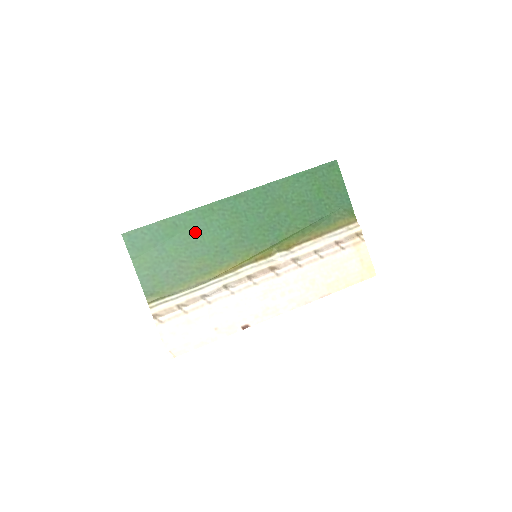
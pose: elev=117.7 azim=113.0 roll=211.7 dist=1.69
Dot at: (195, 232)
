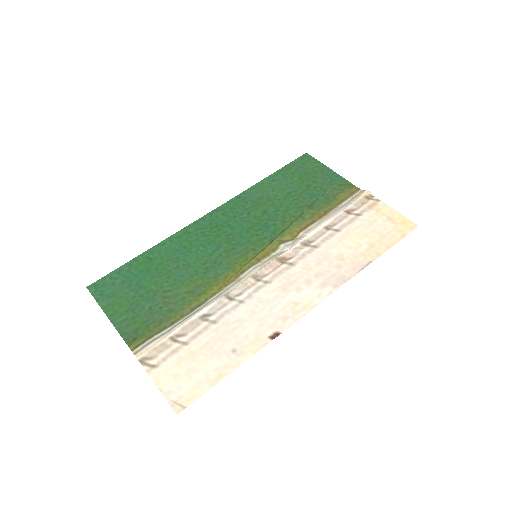
Dot at: (174, 258)
